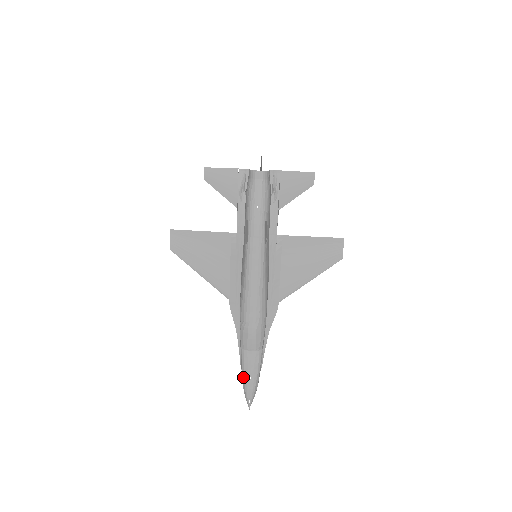
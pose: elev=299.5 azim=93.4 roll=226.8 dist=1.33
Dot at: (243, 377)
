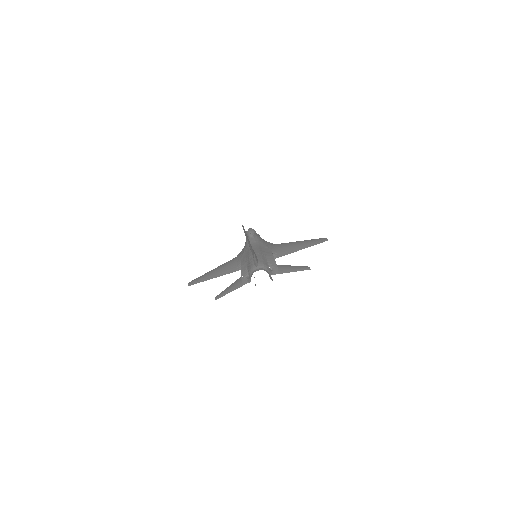
Dot at: occluded
